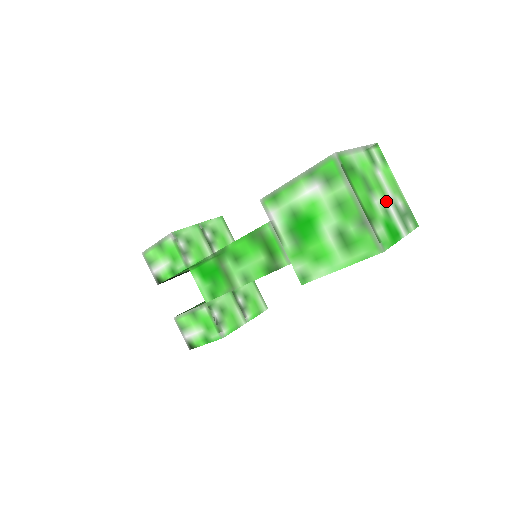
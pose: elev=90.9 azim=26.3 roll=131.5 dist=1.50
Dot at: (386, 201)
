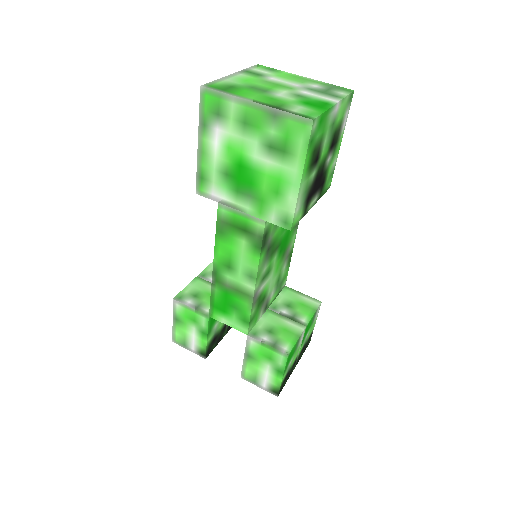
Dot at: (294, 90)
